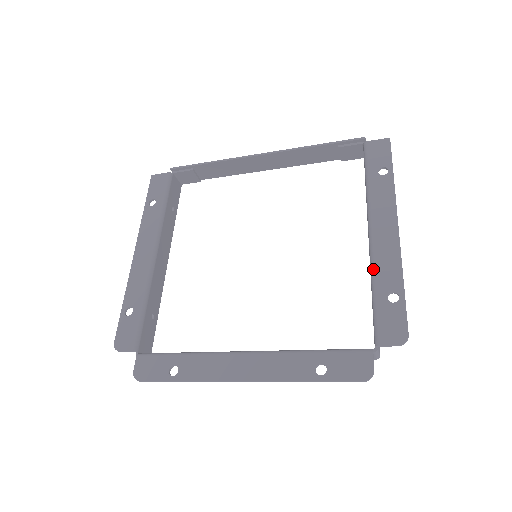
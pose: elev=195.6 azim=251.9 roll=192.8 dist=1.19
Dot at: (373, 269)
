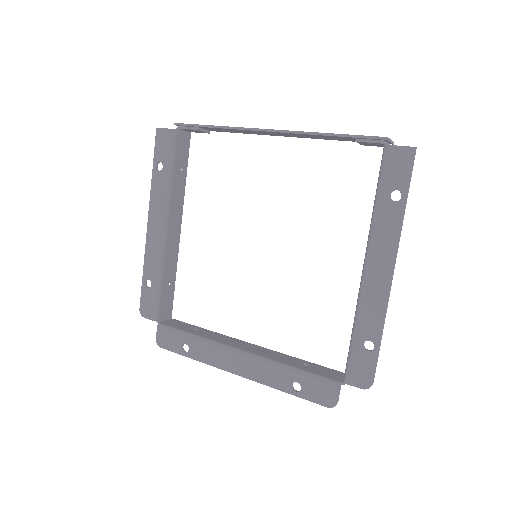
Dot at: (357, 312)
